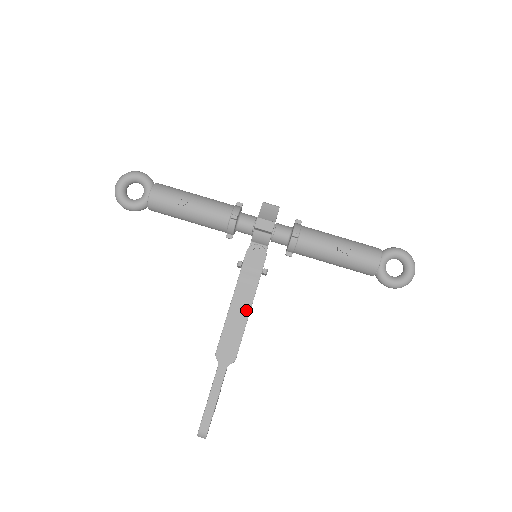
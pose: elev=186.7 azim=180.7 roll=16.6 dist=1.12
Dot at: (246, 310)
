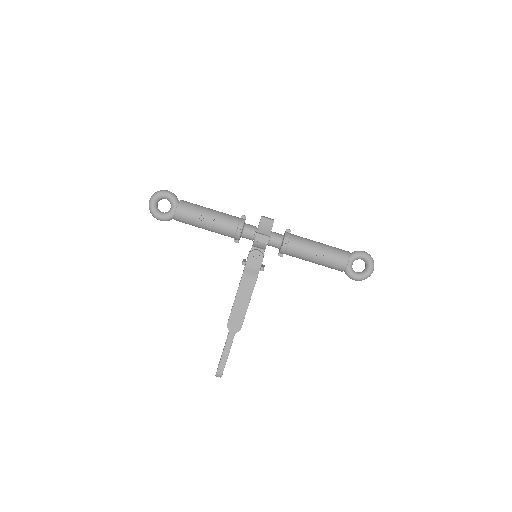
Dot at: (248, 296)
